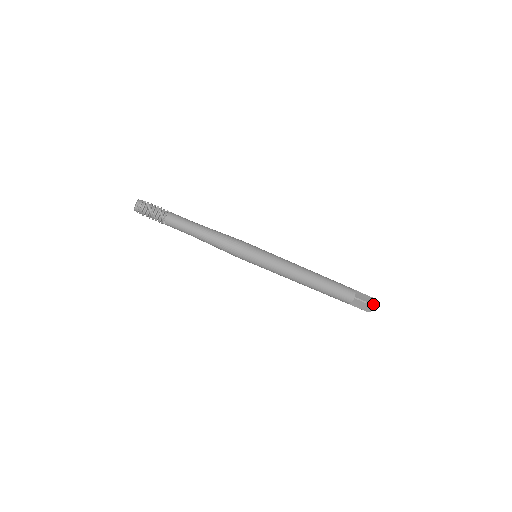
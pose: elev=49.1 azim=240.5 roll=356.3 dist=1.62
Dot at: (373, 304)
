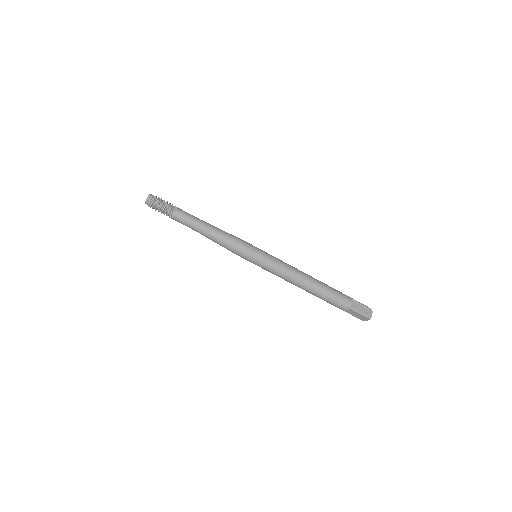
Dot at: (368, 316)
